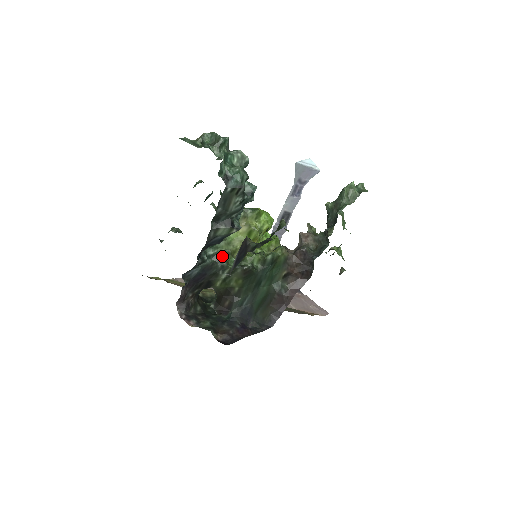
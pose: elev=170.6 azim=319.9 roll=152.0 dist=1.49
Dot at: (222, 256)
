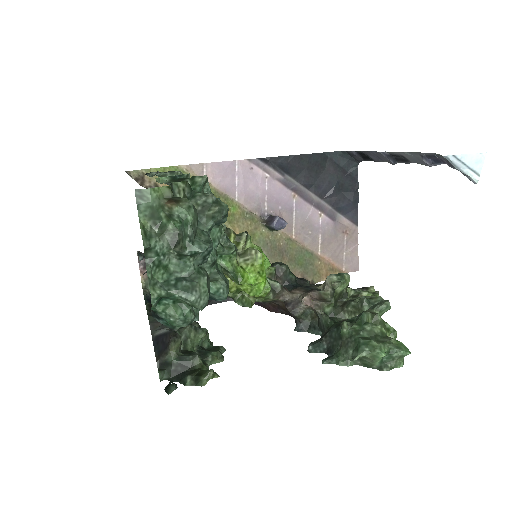
Dot at: occluded
